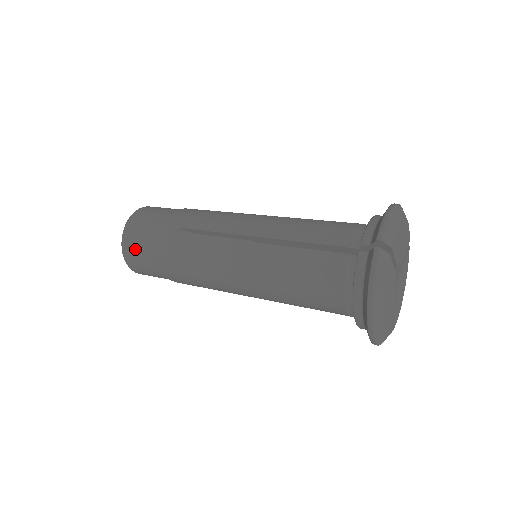
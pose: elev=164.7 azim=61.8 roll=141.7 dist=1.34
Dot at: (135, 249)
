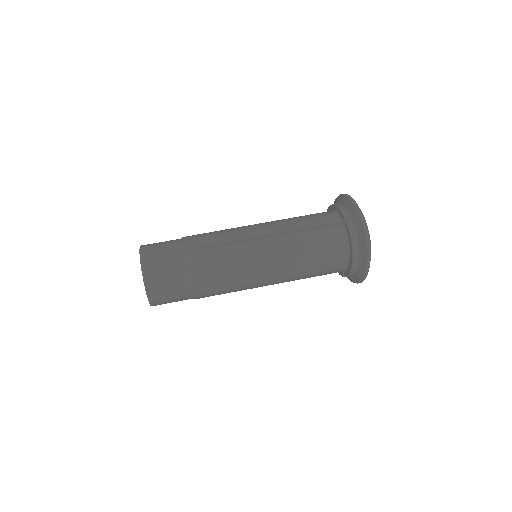
Dot at: (160, 277)
